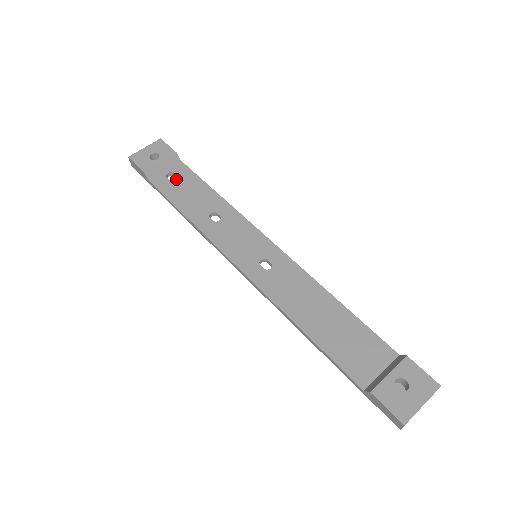
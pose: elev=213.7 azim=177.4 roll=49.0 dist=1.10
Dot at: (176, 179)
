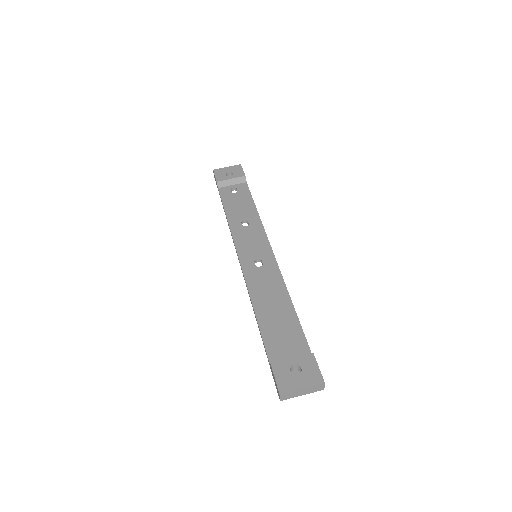
Dot at: (236, 192)
